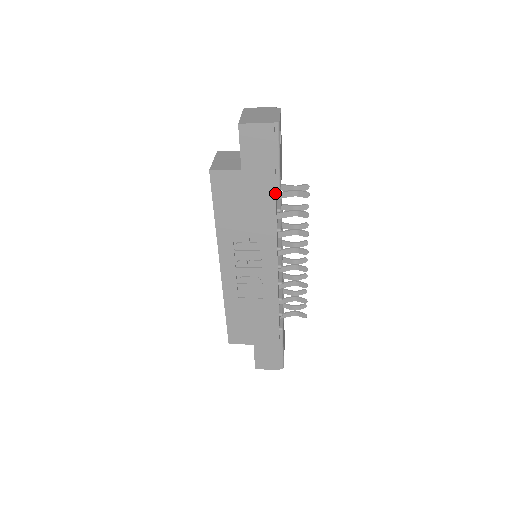
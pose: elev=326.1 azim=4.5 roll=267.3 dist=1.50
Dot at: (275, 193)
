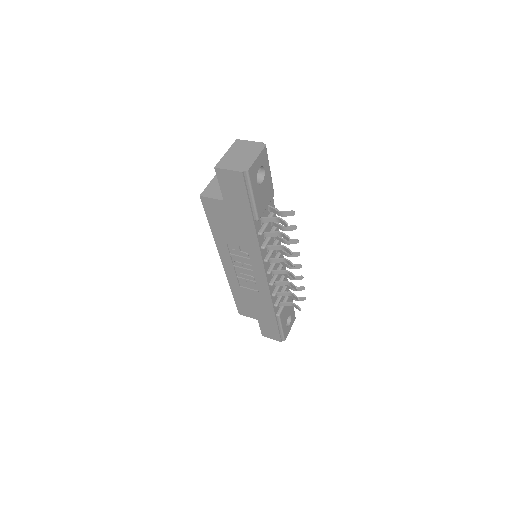
Dot at: (253, 222)
